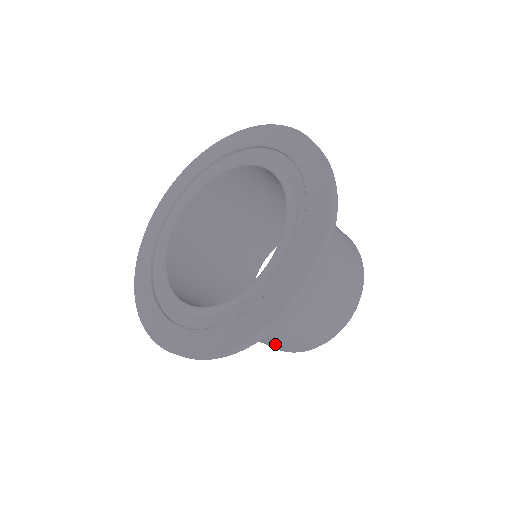
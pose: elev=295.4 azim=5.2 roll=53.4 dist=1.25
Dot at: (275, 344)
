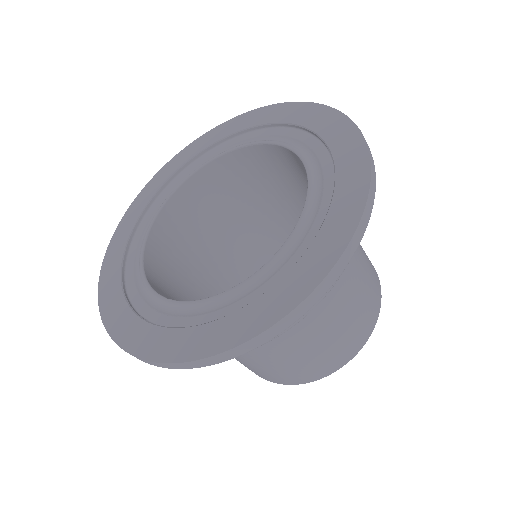
Dot at: occluded
